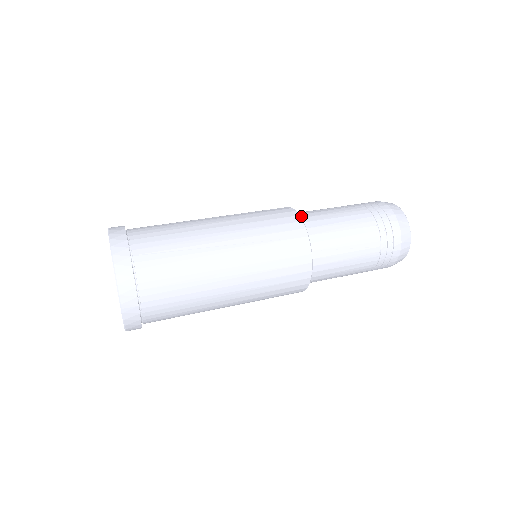
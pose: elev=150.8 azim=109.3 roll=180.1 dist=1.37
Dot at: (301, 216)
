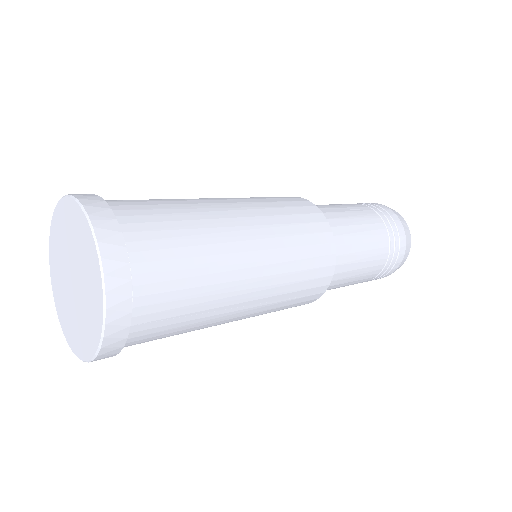
Dot at: occluded
